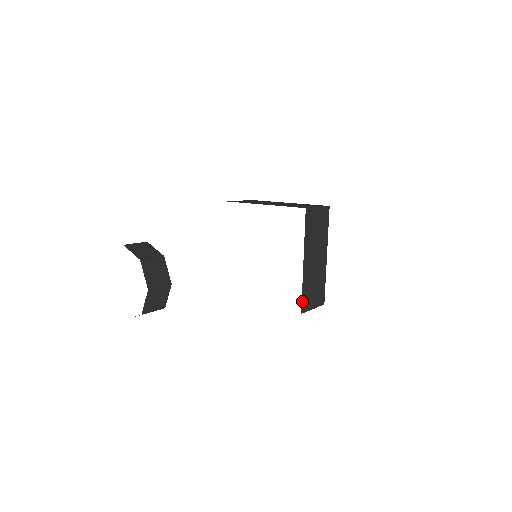
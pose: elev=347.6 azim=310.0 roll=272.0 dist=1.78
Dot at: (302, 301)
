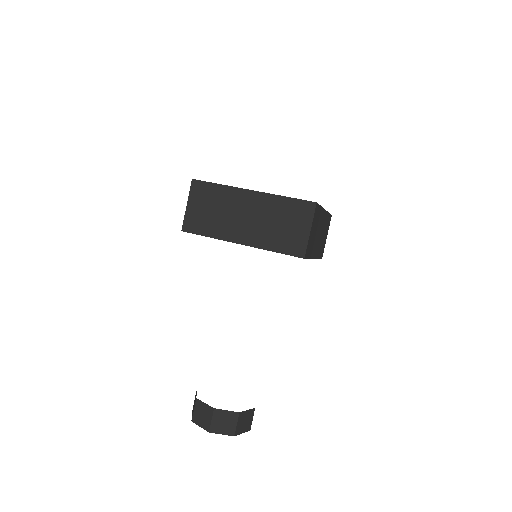
Dot at: (320, 257)
